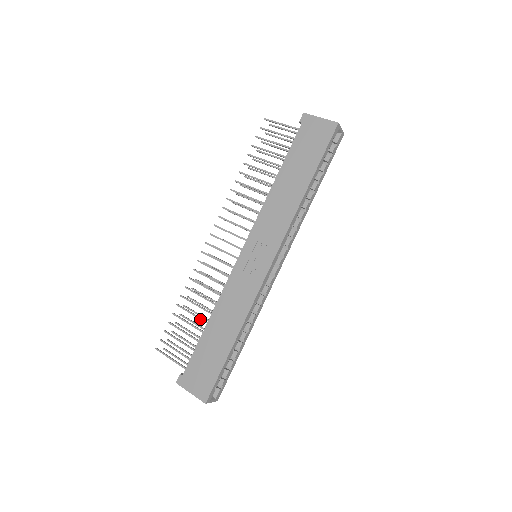
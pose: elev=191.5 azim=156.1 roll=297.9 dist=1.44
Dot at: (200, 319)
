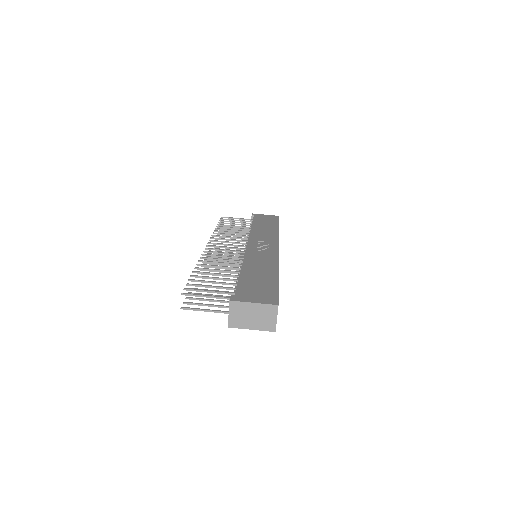
Dot at: (228, 274)
